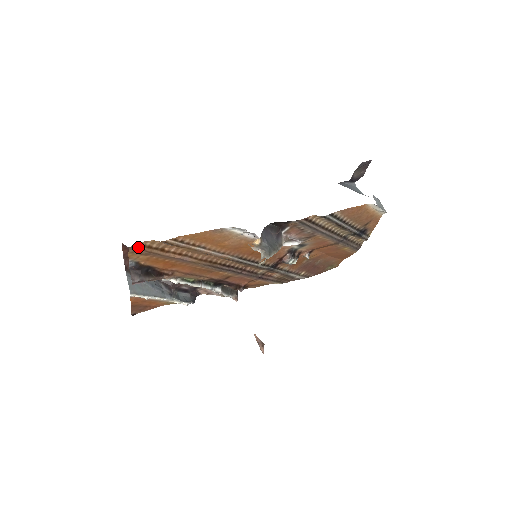
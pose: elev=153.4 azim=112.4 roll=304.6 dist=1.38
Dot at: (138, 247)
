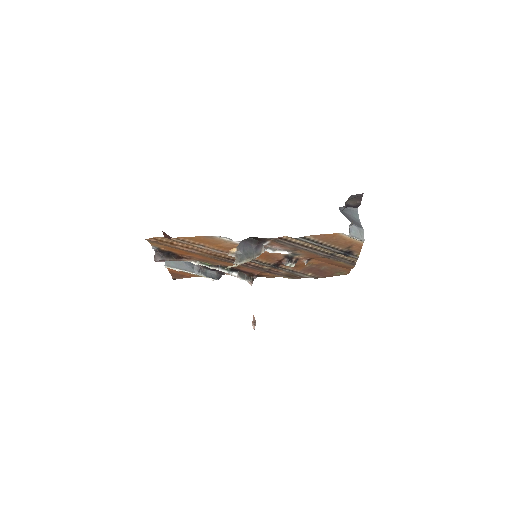
Dot at: (152, 240)
